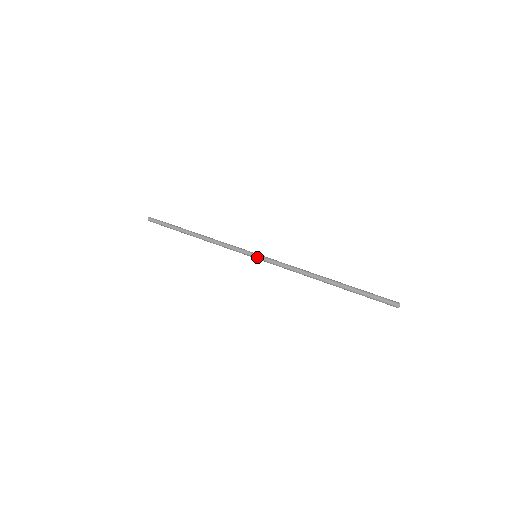
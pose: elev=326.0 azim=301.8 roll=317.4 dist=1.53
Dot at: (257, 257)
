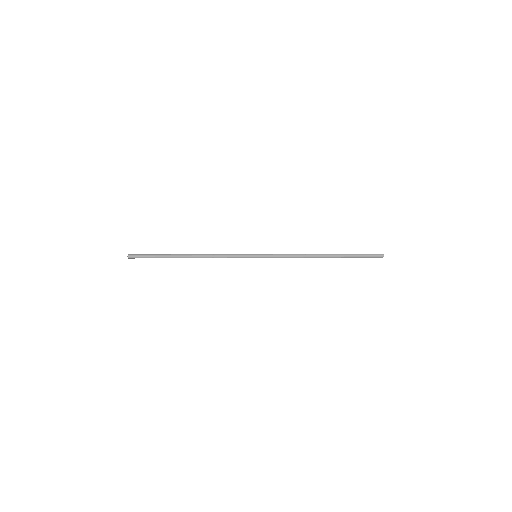
Dot at: (258, 254)
